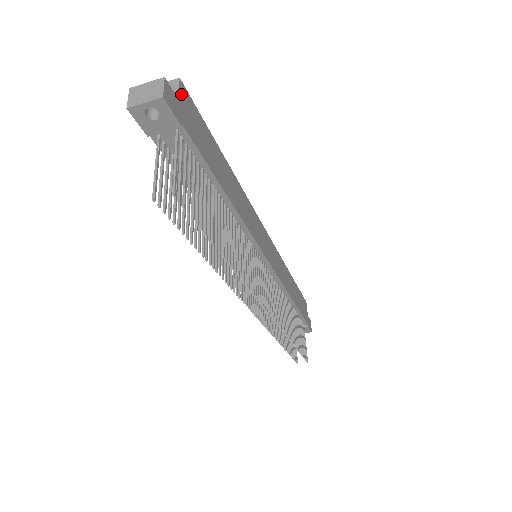
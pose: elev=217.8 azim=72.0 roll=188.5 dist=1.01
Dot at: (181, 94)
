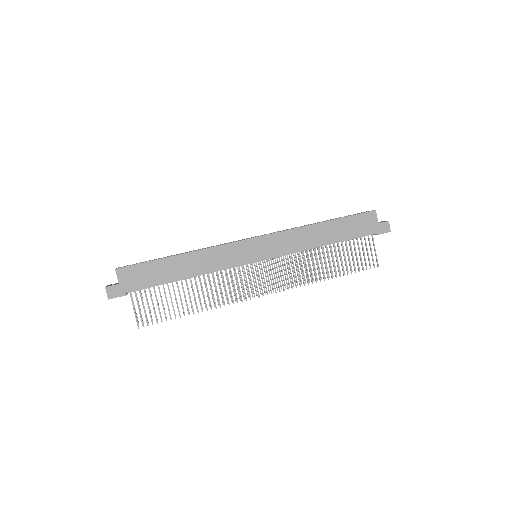
Dot at: (120, 277)
